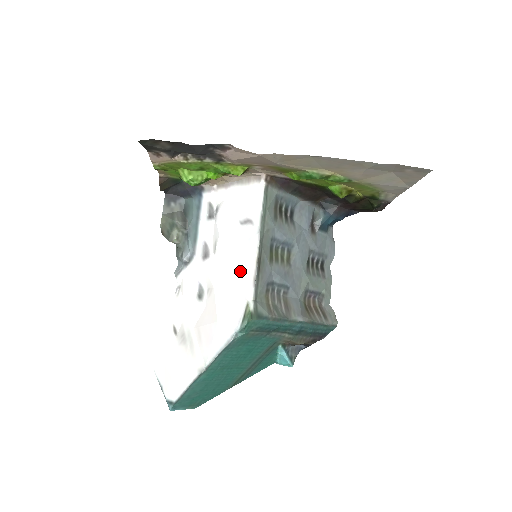
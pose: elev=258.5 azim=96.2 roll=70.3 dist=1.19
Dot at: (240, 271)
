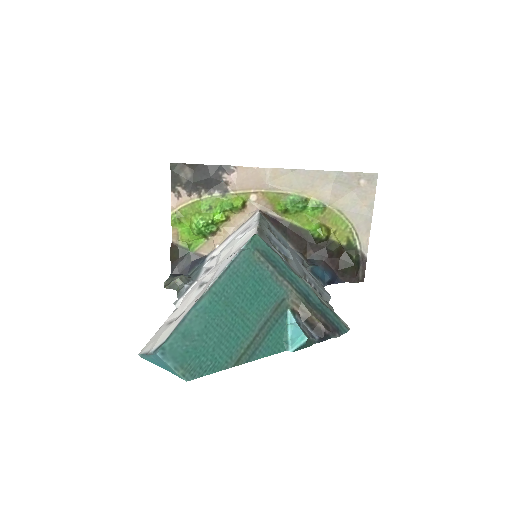
Dot at: (243, 243)
